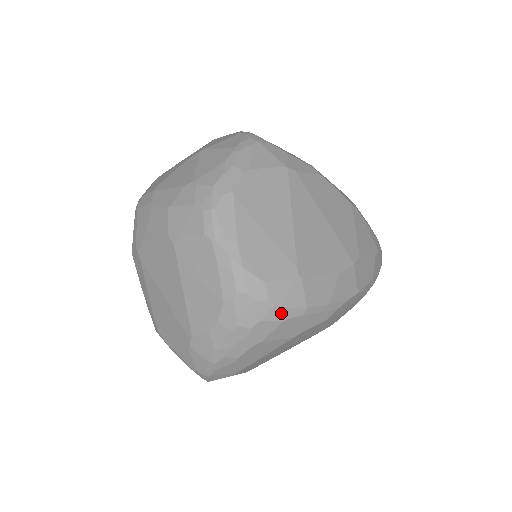
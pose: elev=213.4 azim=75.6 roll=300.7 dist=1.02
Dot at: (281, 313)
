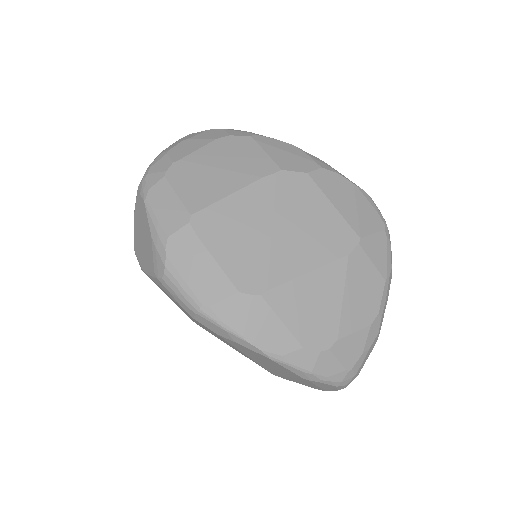
Dot at: occluded
